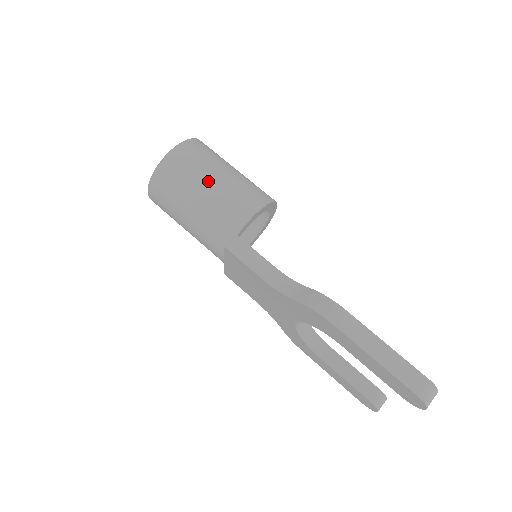
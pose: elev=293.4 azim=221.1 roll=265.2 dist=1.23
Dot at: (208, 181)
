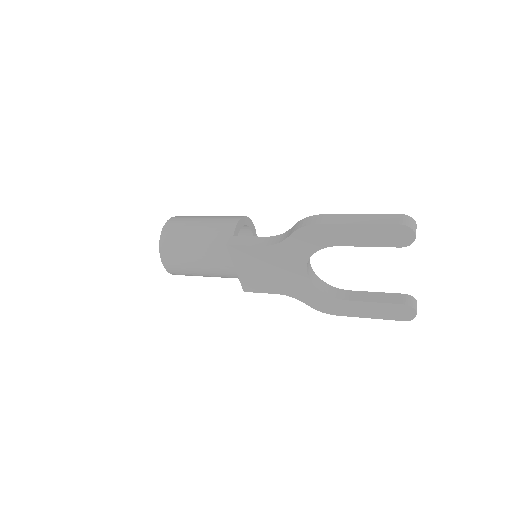
Dot at: (197, 224)
